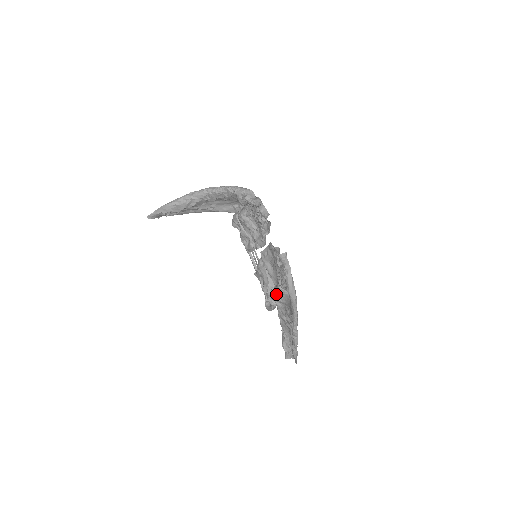
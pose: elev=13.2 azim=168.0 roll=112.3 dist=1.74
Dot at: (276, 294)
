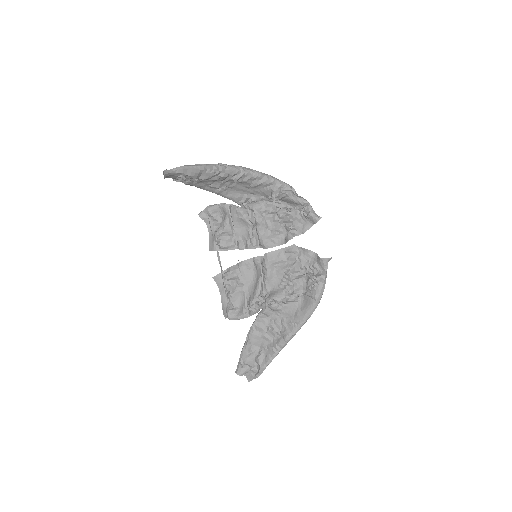
Dot at: (278, 300)
